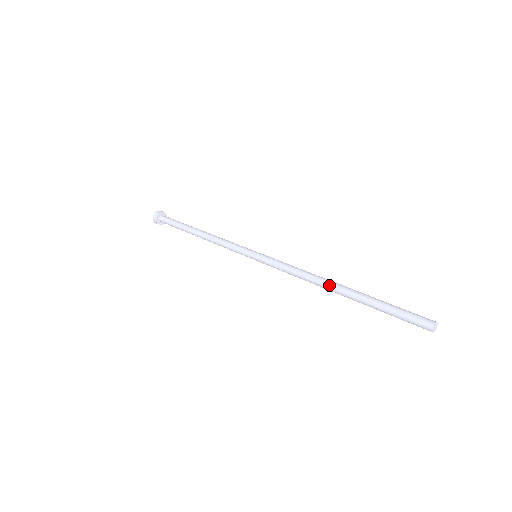
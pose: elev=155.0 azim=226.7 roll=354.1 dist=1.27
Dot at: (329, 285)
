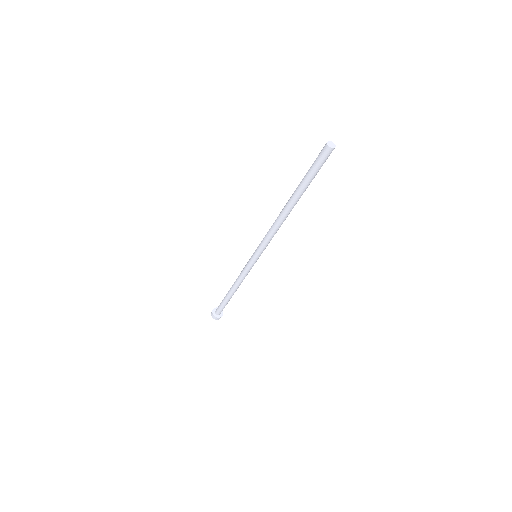
Dot at: (283, 208)
